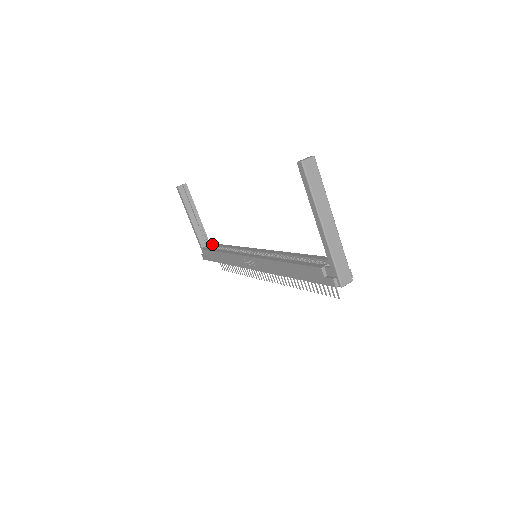
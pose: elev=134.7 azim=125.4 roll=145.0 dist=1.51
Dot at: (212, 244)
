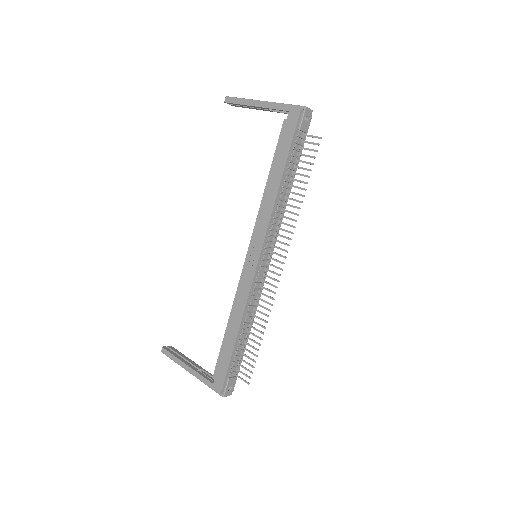
Dot at: occluded
